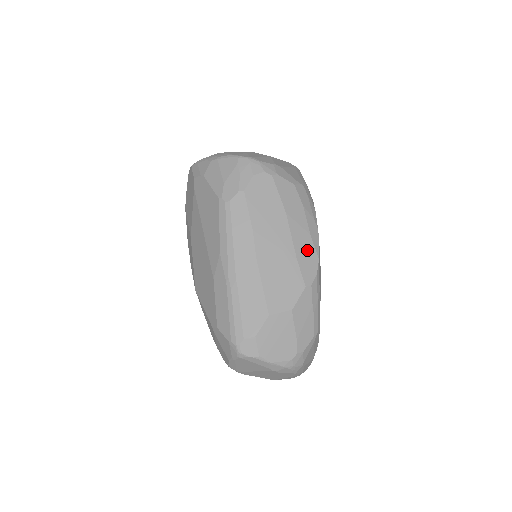
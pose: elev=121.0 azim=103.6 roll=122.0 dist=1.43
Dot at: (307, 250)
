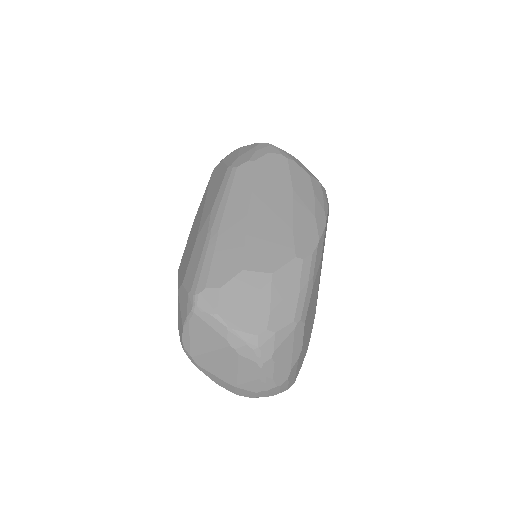
Dot at: (307, 228)
